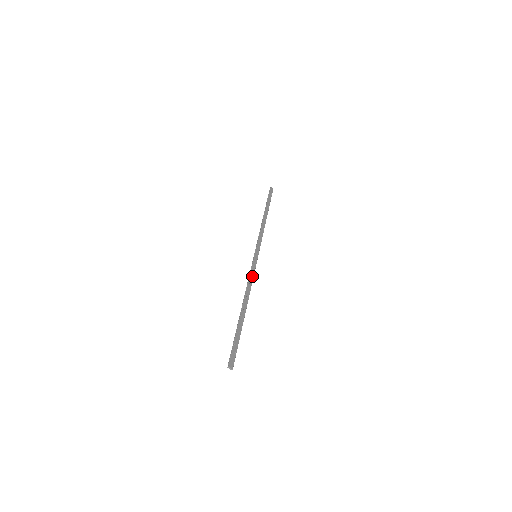
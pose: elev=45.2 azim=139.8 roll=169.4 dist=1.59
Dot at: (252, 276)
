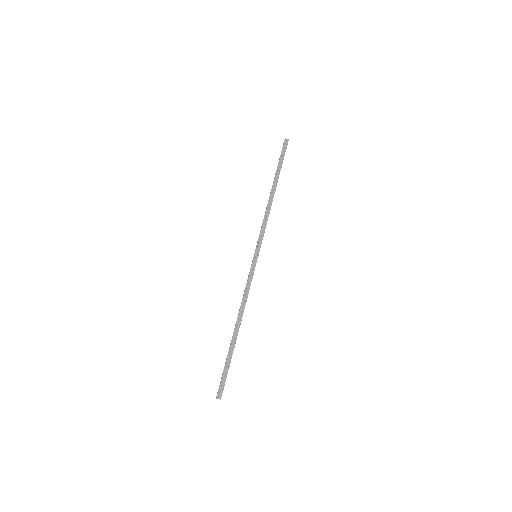
Dot at: (249, 286)
